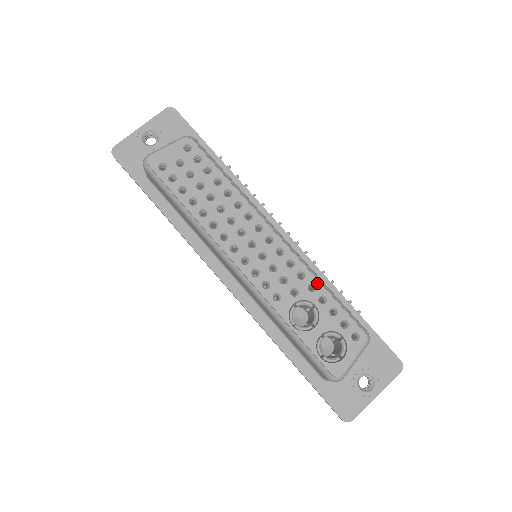
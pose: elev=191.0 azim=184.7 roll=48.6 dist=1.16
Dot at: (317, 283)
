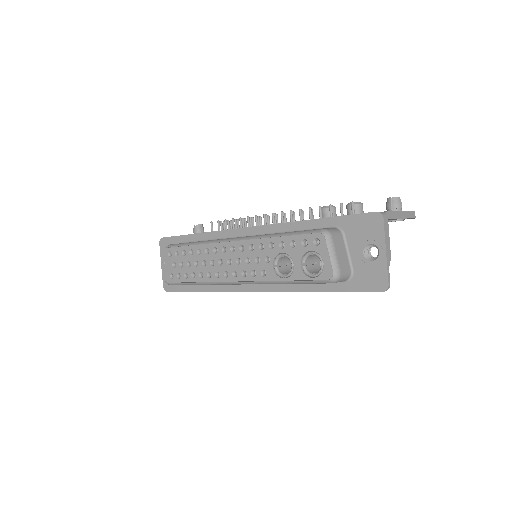
Dot at: (271, 240)
